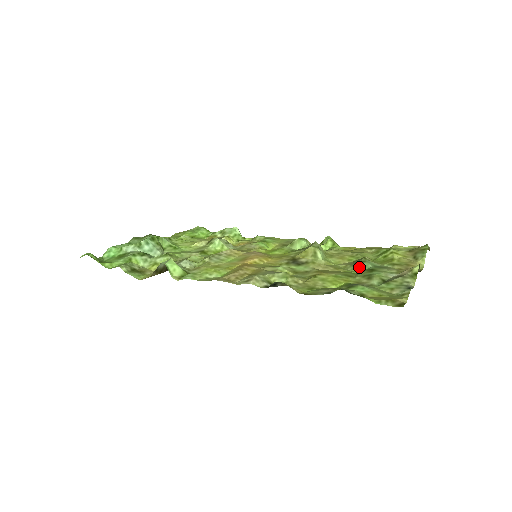
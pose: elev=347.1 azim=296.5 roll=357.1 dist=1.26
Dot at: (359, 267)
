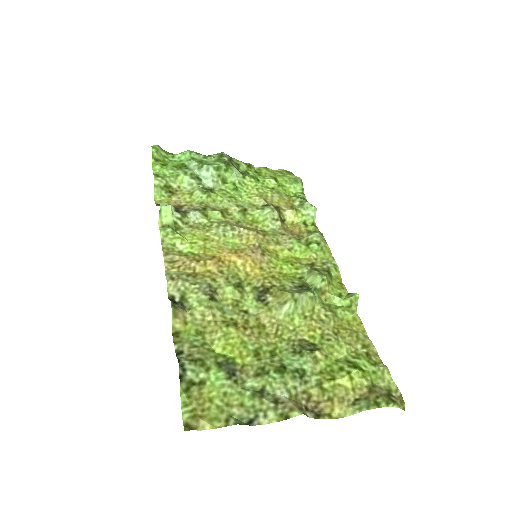
Dot at: (290, 354)
